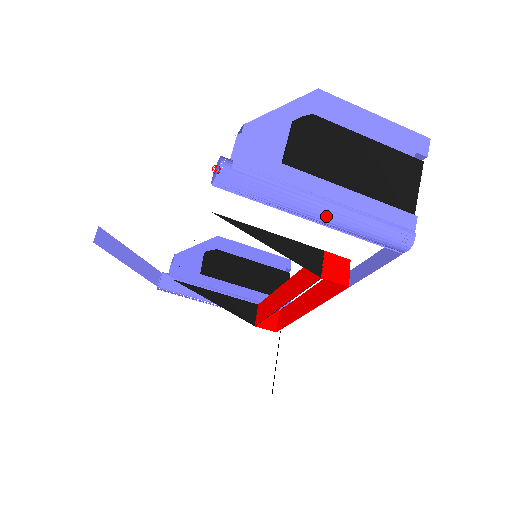
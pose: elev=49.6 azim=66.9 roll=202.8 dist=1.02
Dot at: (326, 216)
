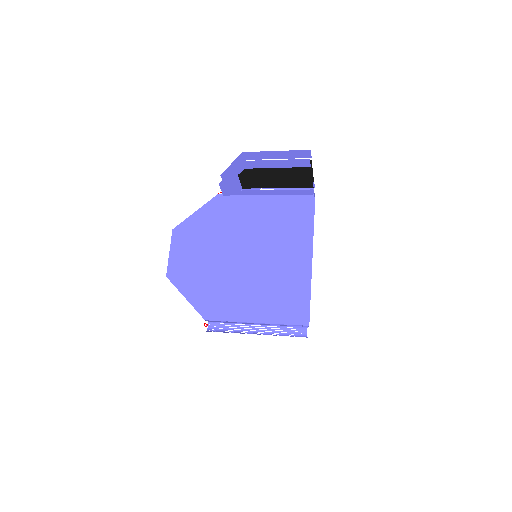
Dot at: (263, 324)
